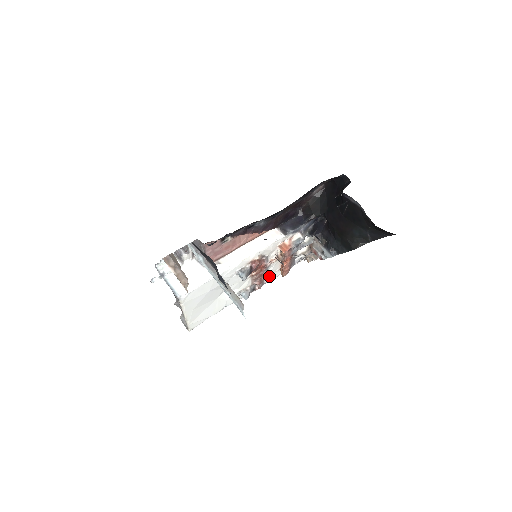
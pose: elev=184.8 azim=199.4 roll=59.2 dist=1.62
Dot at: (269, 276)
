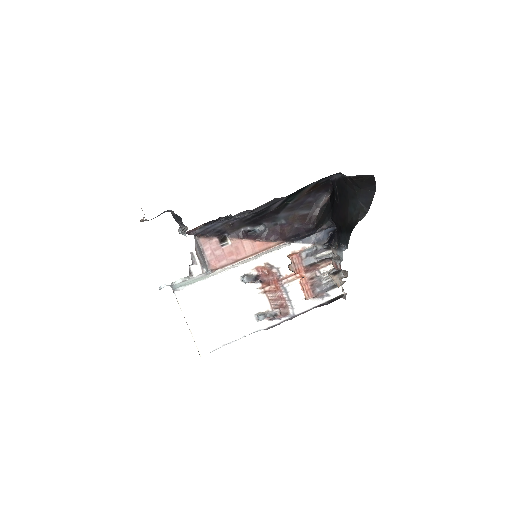
Dot at: (295, 305)
